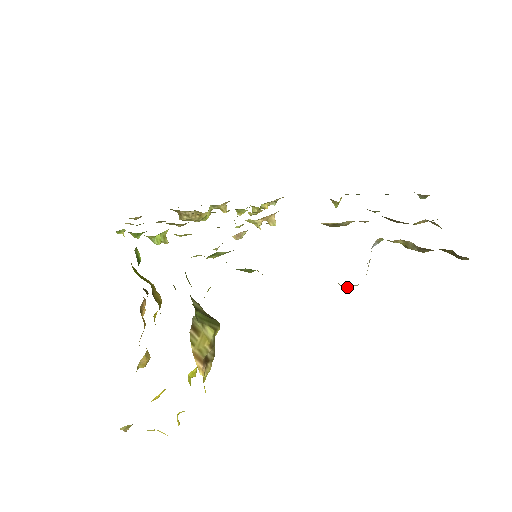
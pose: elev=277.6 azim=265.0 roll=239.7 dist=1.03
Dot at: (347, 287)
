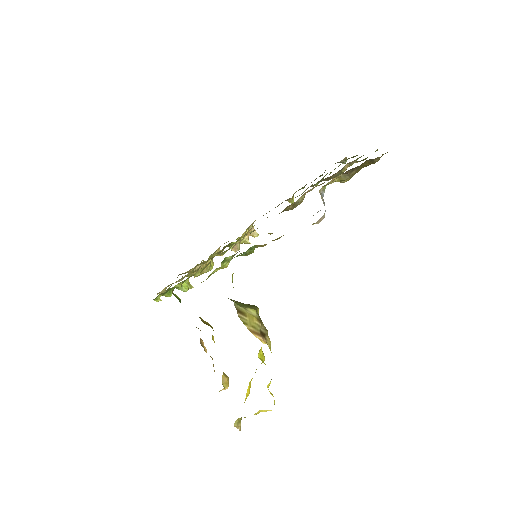
Dot at: occluded
